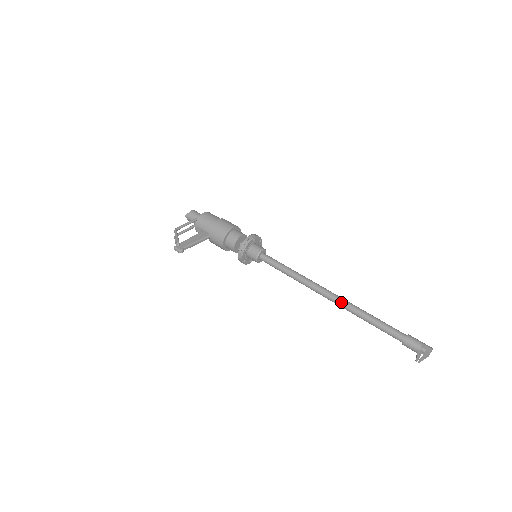
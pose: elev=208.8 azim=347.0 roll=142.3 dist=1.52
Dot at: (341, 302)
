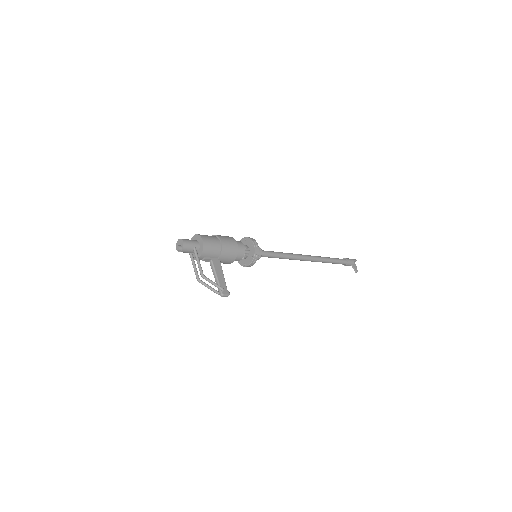
Dot at: (316, 260)
